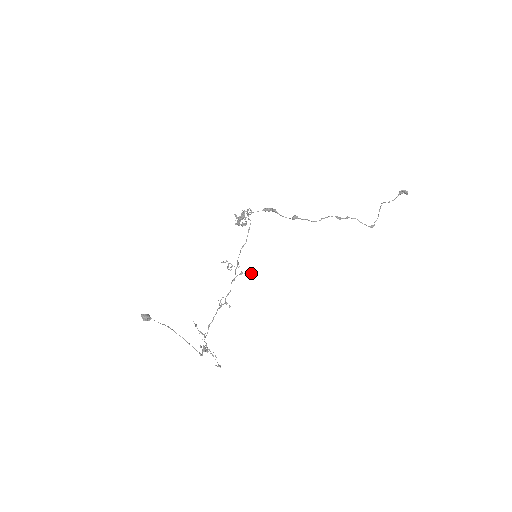
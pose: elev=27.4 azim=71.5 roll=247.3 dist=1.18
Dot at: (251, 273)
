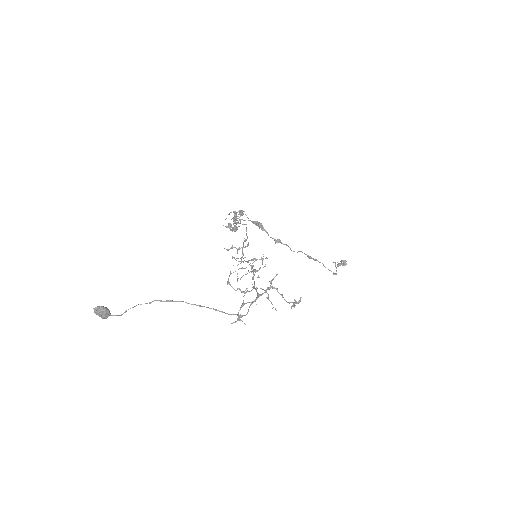
Dot at: (262, 262)
